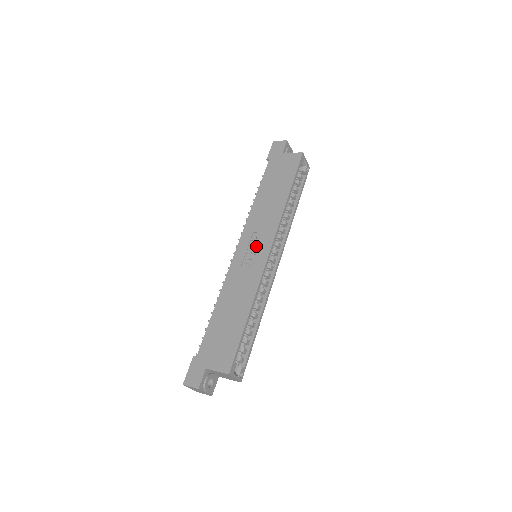
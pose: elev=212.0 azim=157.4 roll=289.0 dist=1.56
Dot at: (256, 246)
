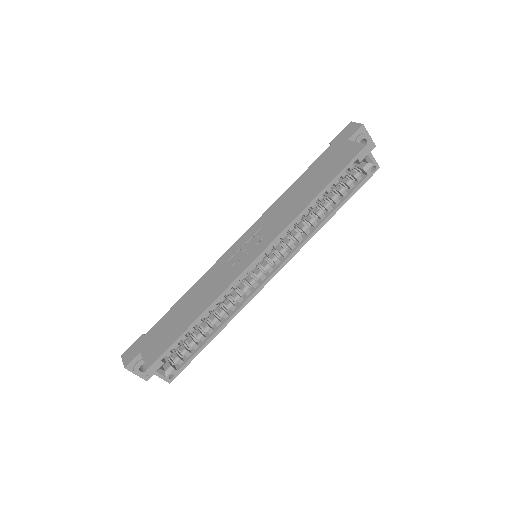
Dot at: (252, 245)
